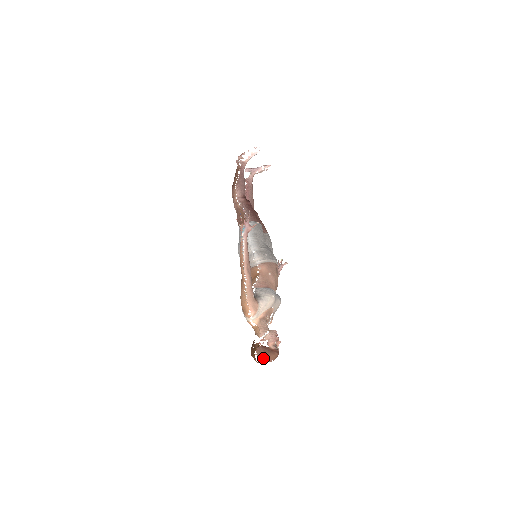
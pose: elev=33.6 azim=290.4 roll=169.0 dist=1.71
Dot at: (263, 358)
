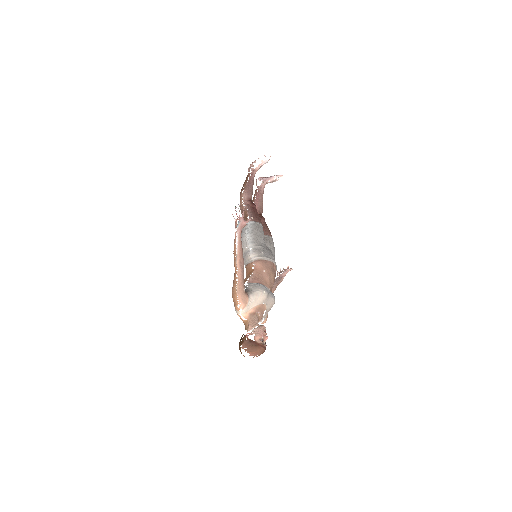
Dot at: (248, 351)
